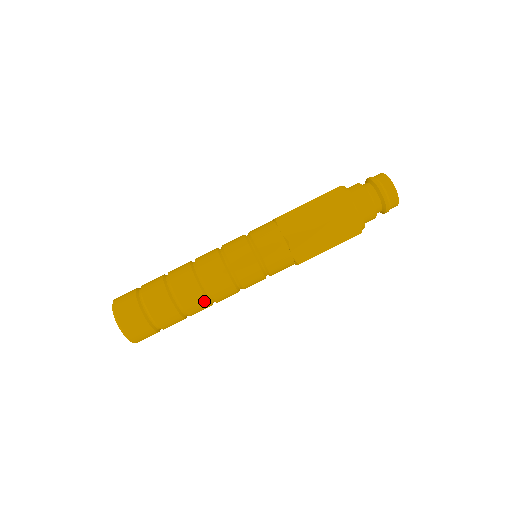
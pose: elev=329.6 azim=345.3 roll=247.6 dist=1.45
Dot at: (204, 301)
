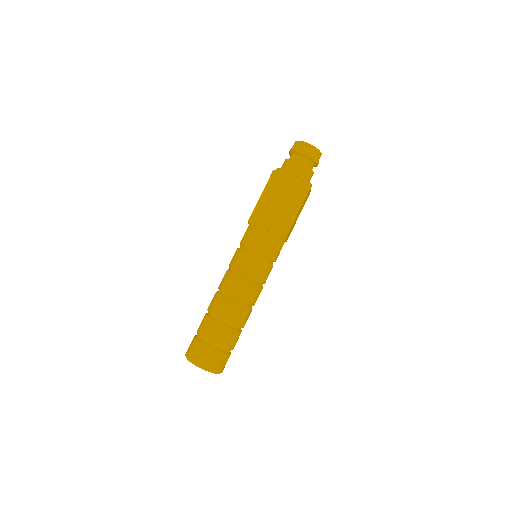
Dot at: (242, 309)
